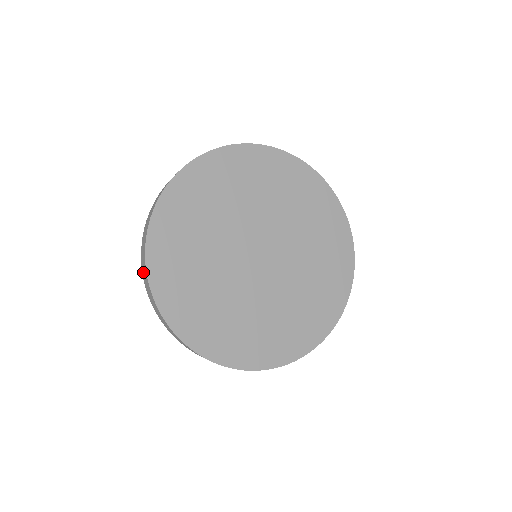
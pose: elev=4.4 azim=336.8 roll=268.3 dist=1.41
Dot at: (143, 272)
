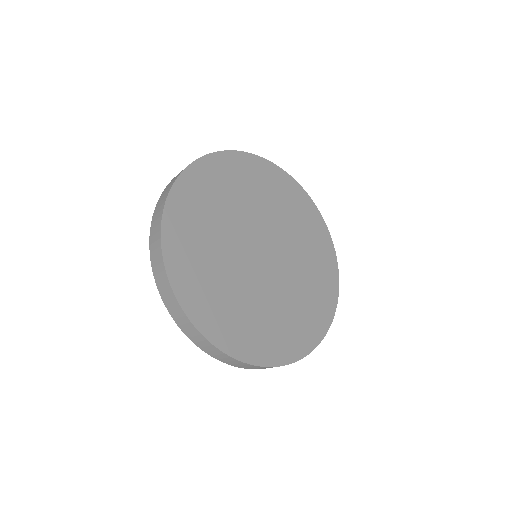
Dot at: (162, 196)
